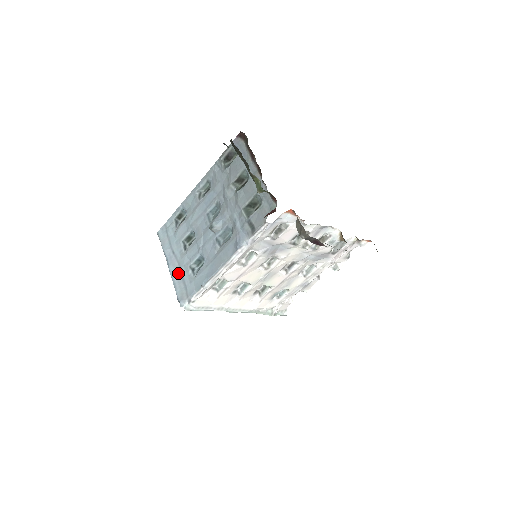
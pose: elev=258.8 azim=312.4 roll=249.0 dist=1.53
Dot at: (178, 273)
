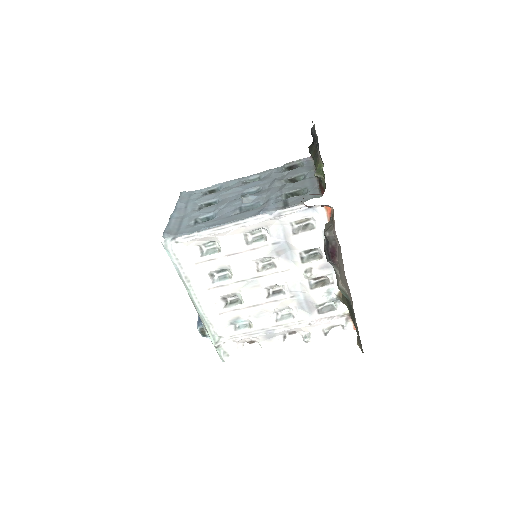
Dot at: (179, 219)
